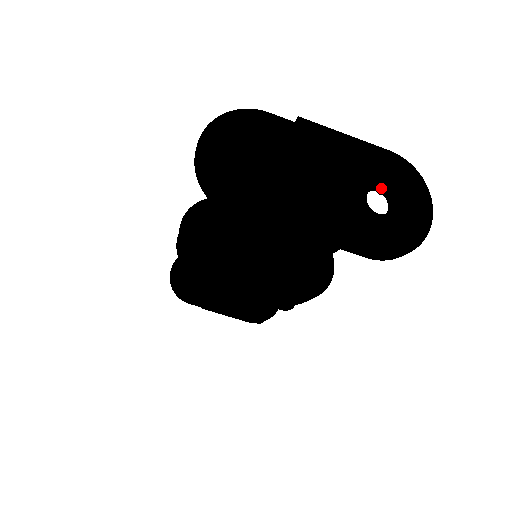
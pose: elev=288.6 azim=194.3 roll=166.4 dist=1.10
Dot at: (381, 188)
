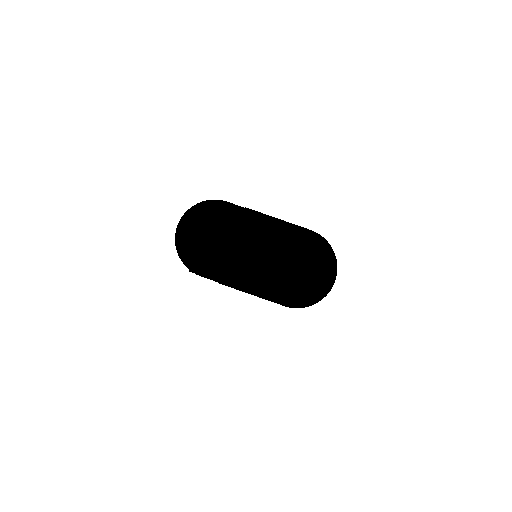
Dot at: (300, 258)
